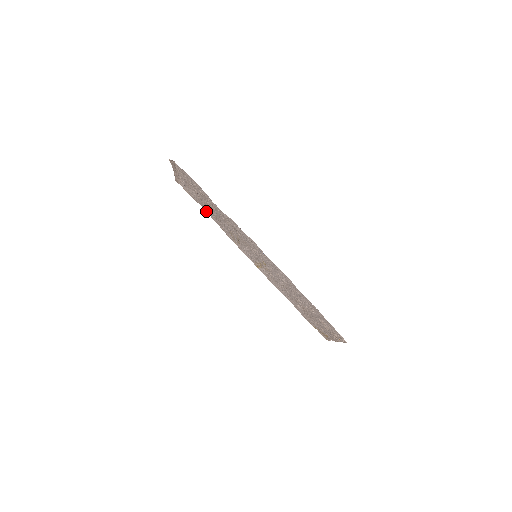
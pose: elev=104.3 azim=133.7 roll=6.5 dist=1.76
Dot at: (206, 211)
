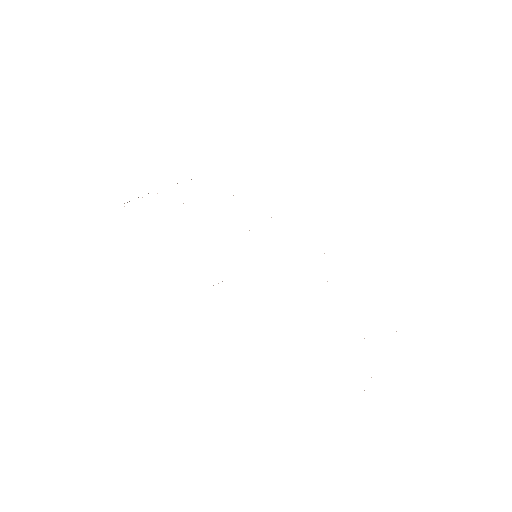
Dot at: occluded
